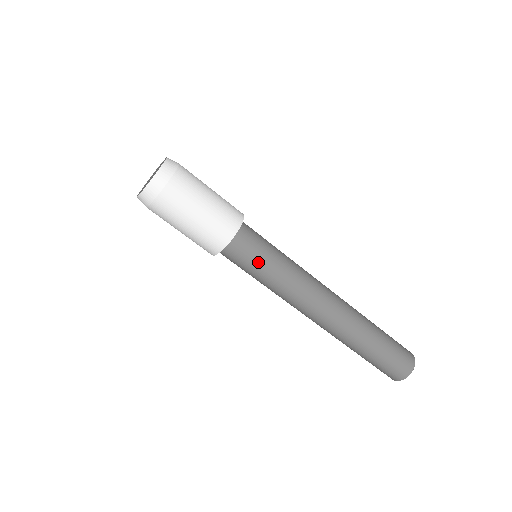
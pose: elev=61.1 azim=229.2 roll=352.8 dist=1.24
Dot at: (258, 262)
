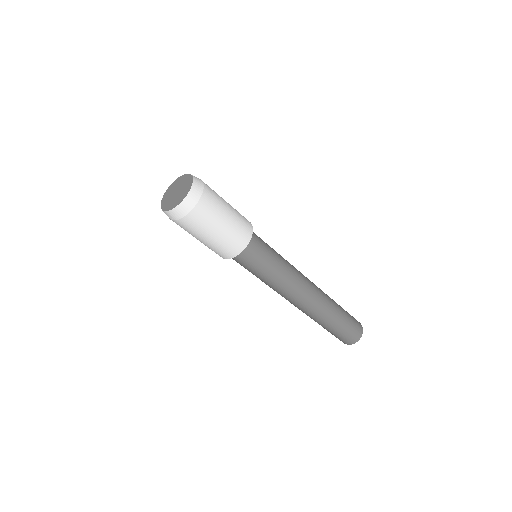
Dot at: (254, 269)
